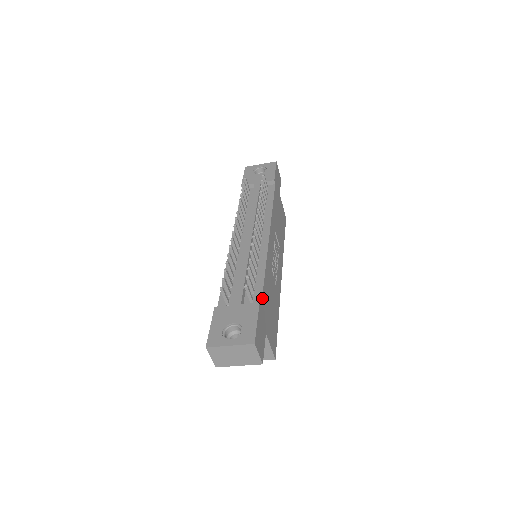
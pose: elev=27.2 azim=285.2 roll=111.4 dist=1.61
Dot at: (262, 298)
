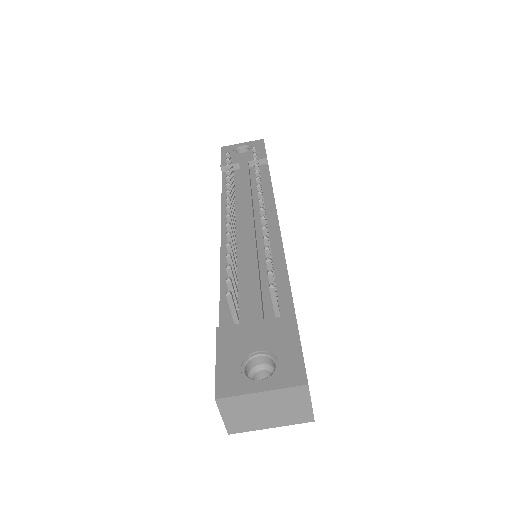
Dot at: (294, 308)
